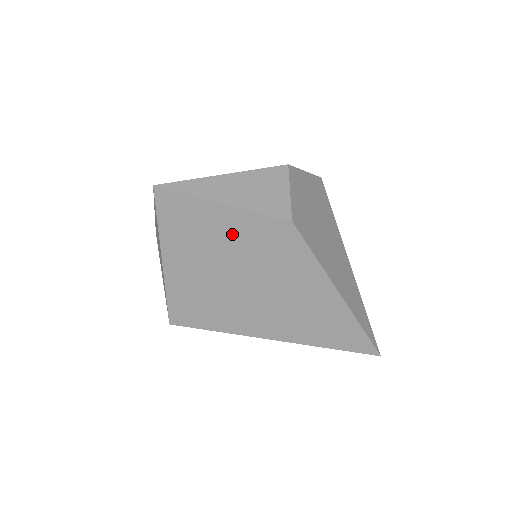
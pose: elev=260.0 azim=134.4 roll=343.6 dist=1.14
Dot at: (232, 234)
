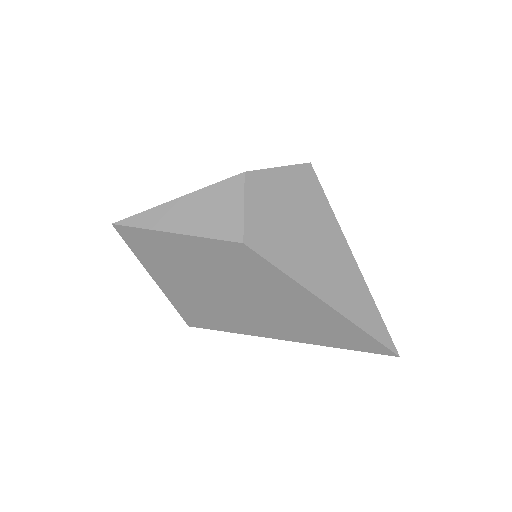
Dot at: (196, 257)
